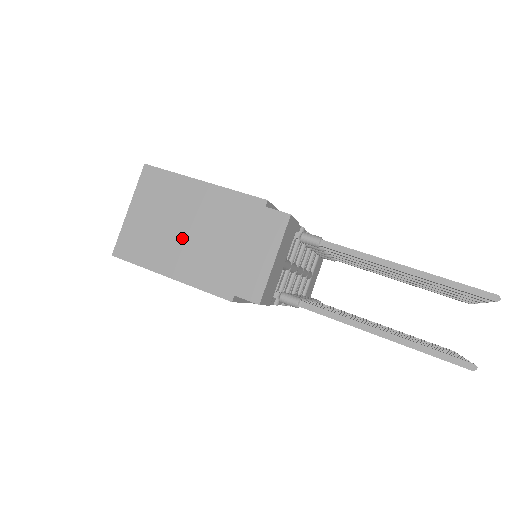
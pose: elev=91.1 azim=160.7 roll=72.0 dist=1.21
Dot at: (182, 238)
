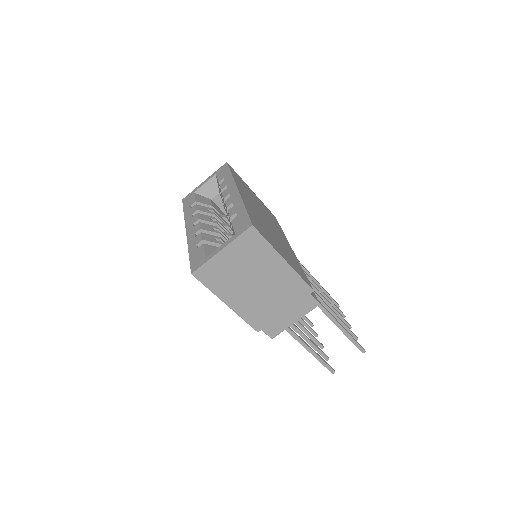
Dot at: (250, 287)
